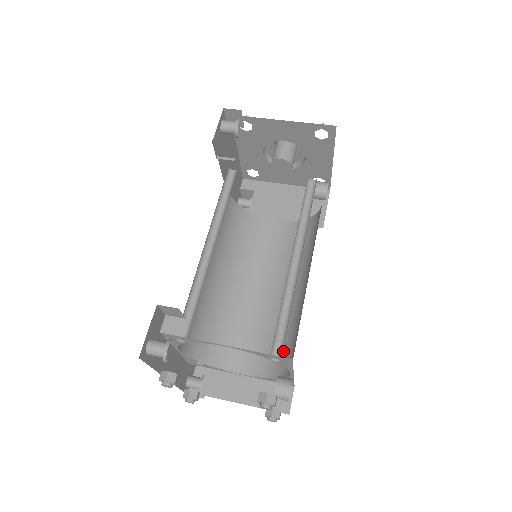
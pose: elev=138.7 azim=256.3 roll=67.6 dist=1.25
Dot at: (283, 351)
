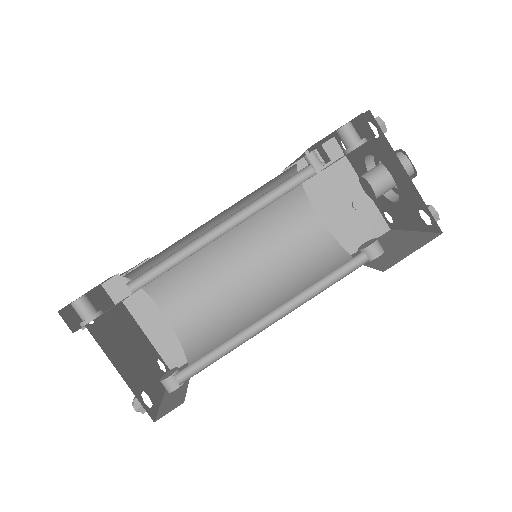
Dot at: (207, 336)
